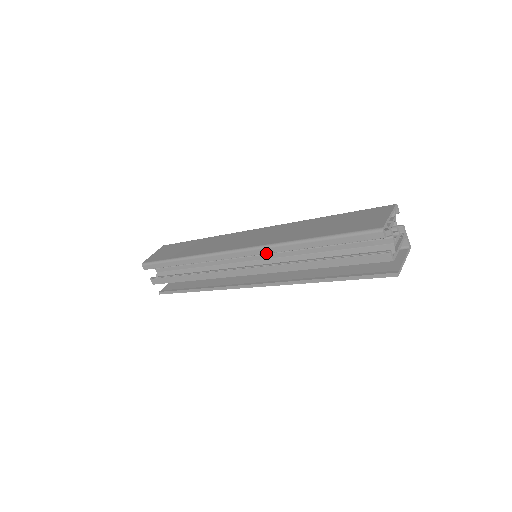
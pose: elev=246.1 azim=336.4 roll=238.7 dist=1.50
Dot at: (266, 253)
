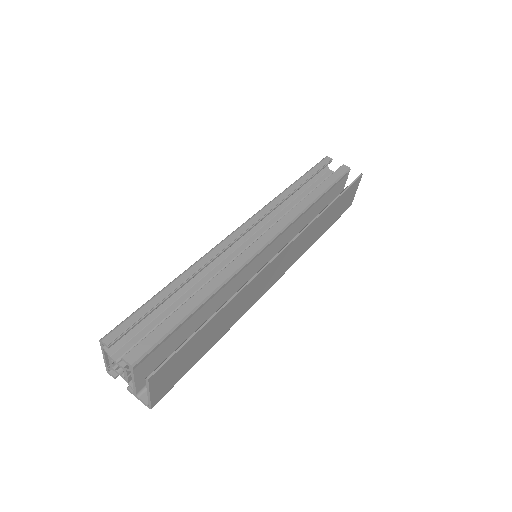
Dot at: (269, 211)
